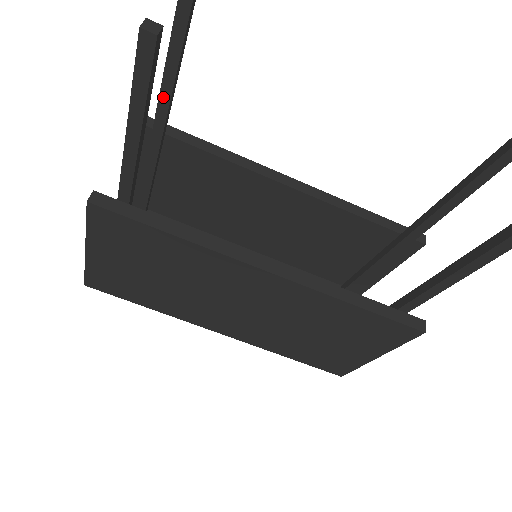
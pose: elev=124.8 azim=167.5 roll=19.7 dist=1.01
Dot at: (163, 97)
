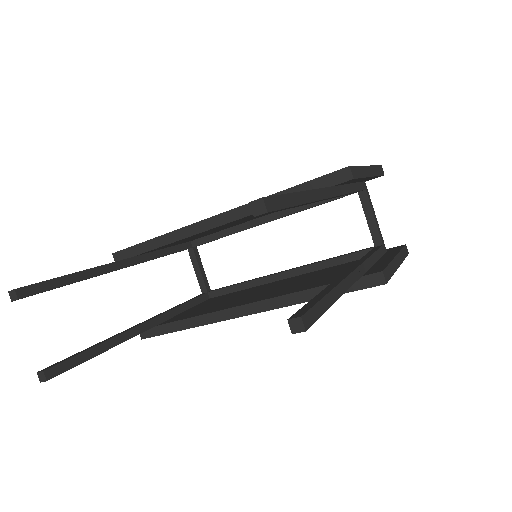
Dot at: occluded
